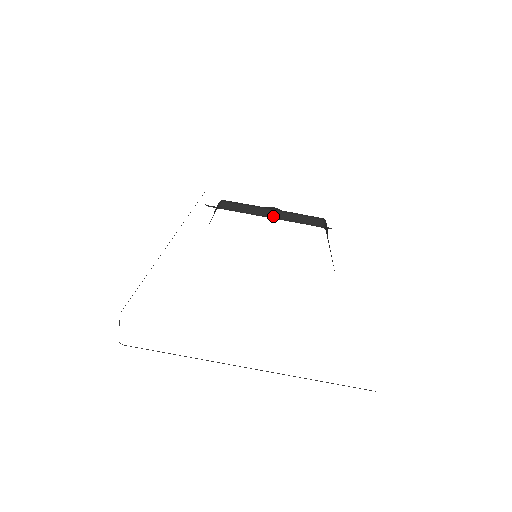
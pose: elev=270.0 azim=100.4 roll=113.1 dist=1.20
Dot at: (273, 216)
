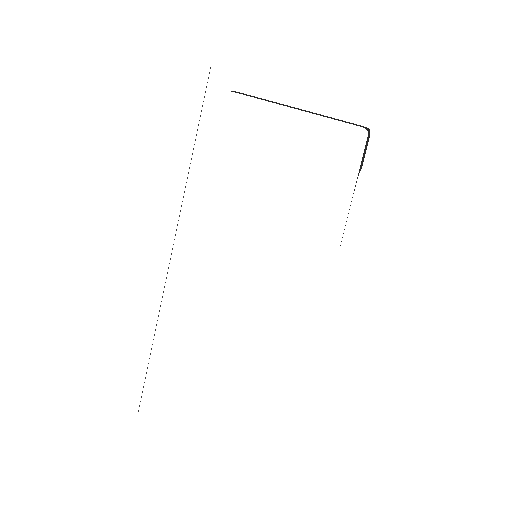
Dot at: (302, 110)
